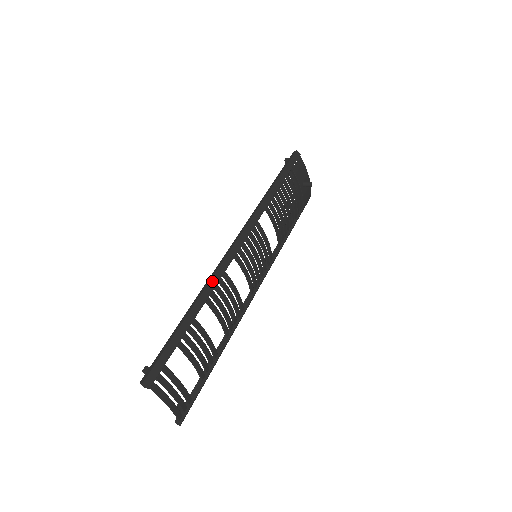
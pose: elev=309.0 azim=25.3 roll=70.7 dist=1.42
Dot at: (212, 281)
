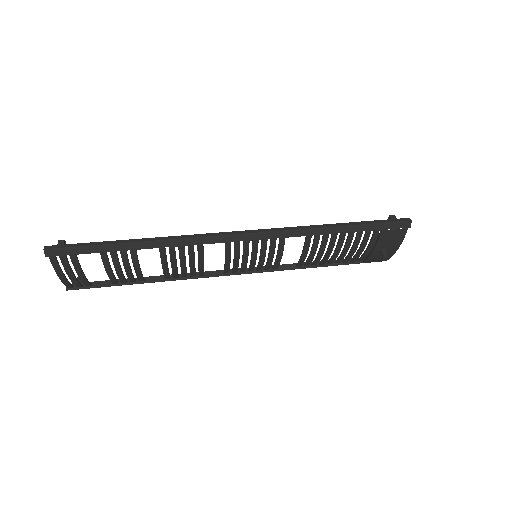
Dot at: (181, 240)
